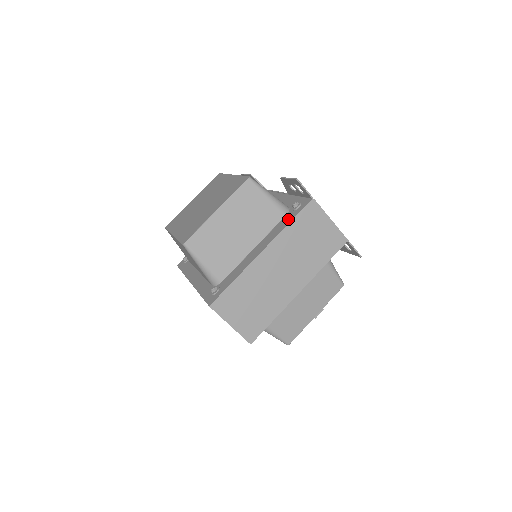
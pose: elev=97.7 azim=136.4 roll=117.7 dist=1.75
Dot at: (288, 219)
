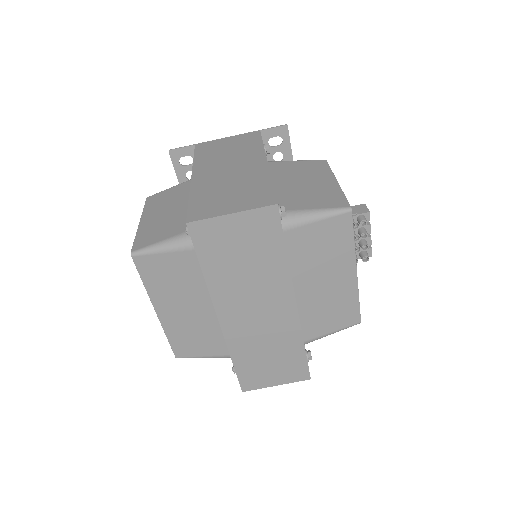
Dot at: occluded
